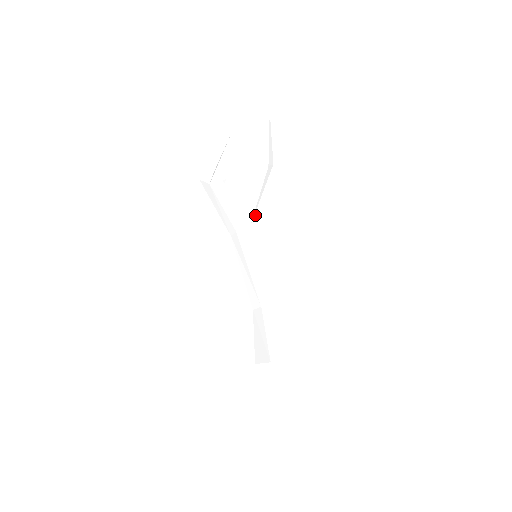
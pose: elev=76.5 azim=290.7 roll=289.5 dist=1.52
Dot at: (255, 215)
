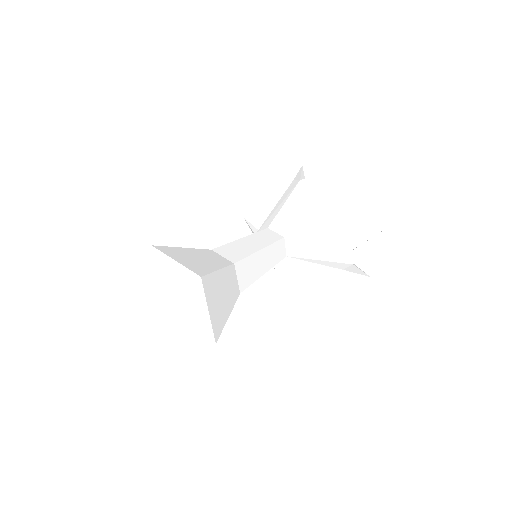
Dot at: (297, 242)
